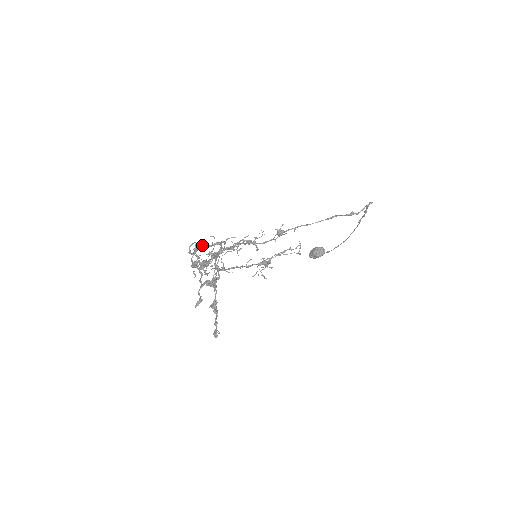
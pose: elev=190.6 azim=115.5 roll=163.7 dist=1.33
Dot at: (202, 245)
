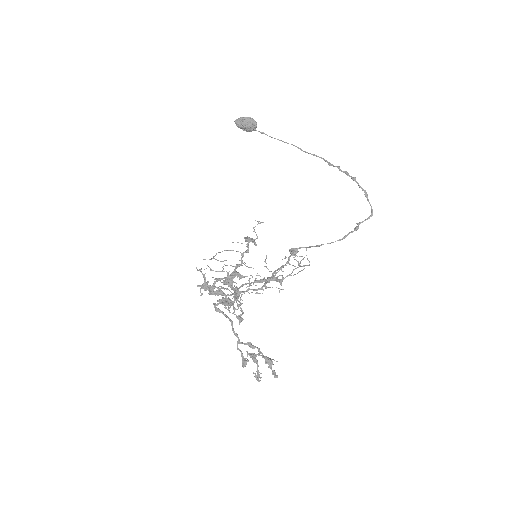
Dot at: occluded
